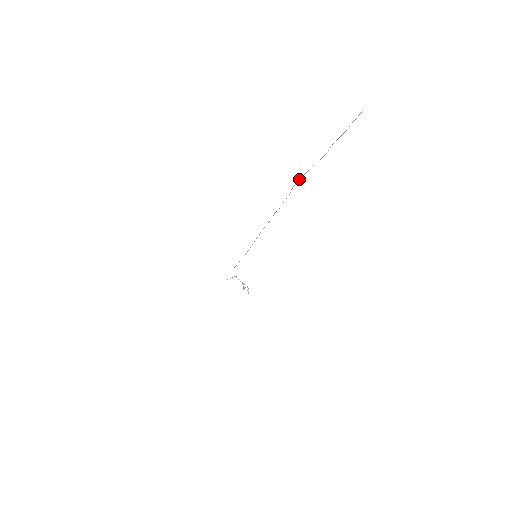
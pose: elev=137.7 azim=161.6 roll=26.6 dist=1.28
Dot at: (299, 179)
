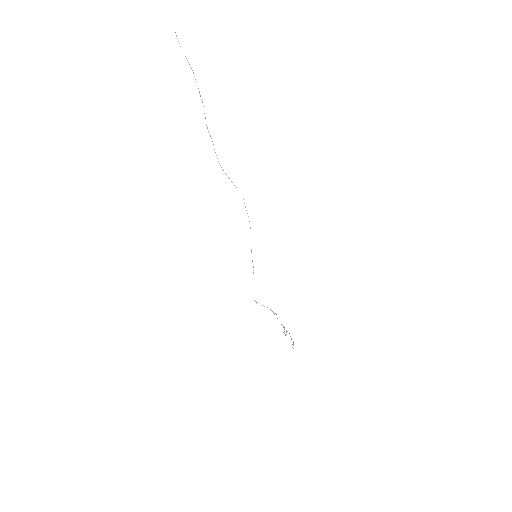
Dot at: occluded
